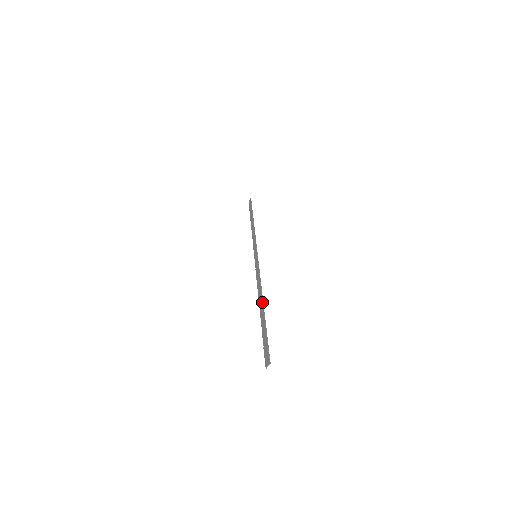
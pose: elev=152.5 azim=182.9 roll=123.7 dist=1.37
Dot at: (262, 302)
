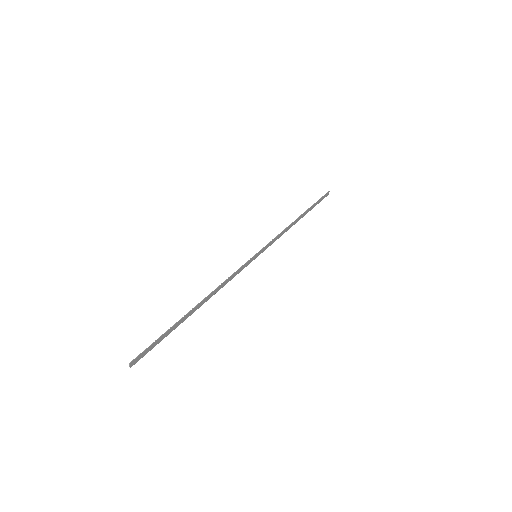
Dot at: (197, 304)
